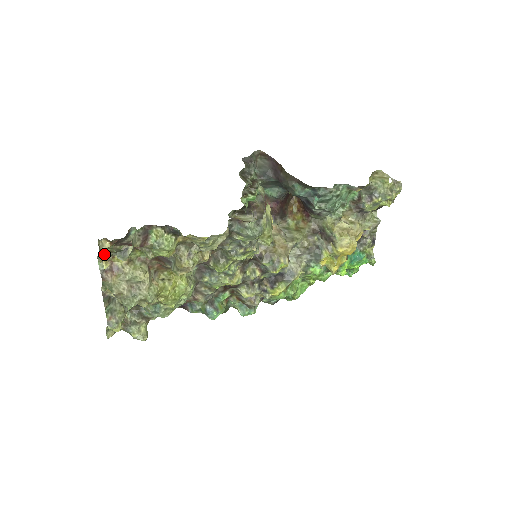
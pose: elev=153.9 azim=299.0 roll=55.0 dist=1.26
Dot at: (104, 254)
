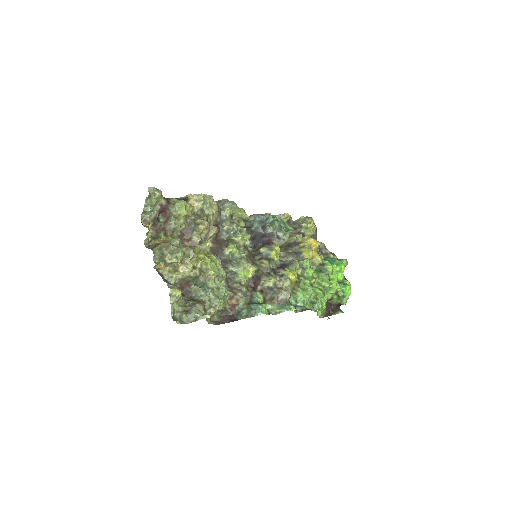
Dot at: occluded
